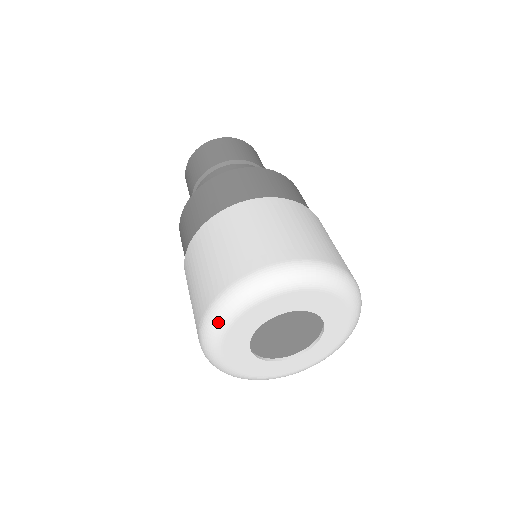
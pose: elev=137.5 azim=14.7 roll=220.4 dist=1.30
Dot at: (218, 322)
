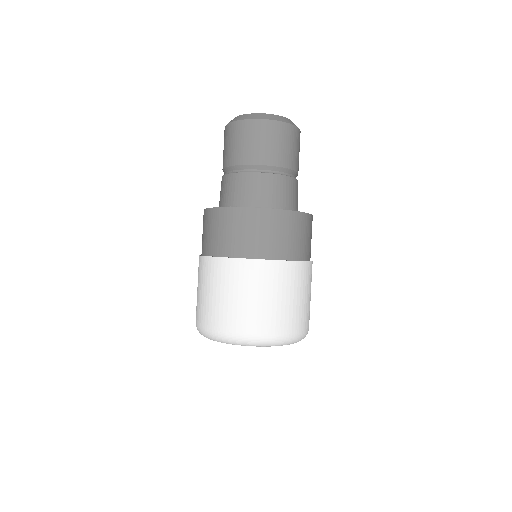
Dot at: (220, 341)
